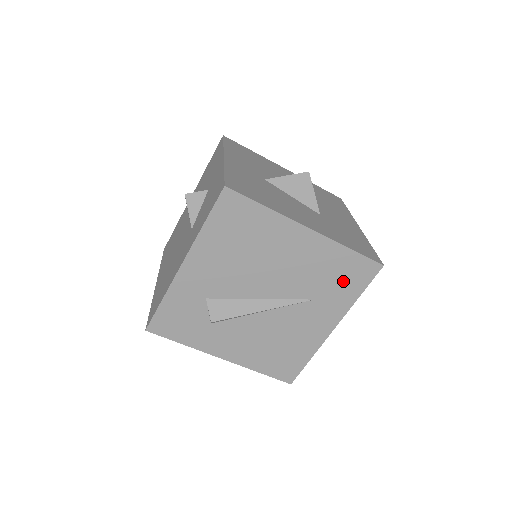
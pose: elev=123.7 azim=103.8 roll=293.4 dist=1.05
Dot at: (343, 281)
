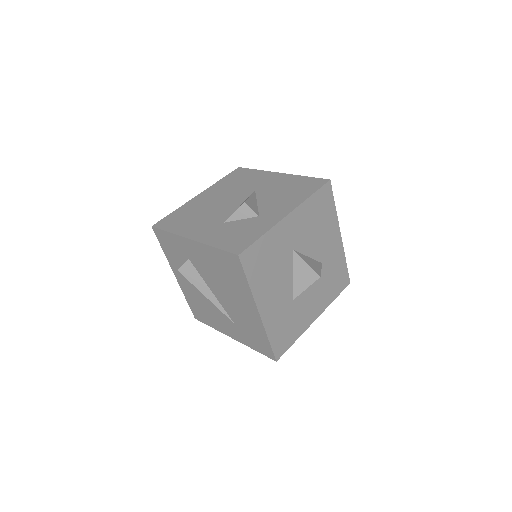
Dot at: (253, 339)
